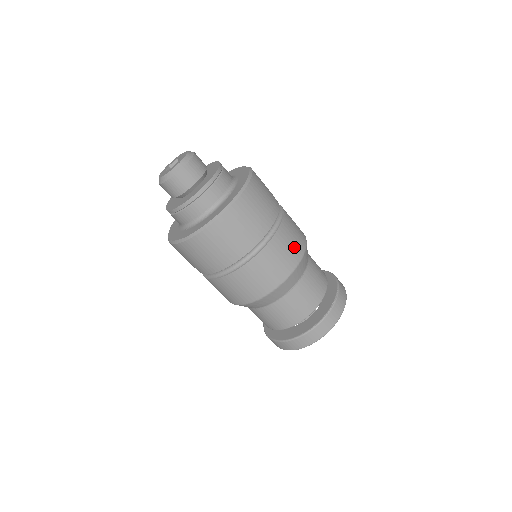
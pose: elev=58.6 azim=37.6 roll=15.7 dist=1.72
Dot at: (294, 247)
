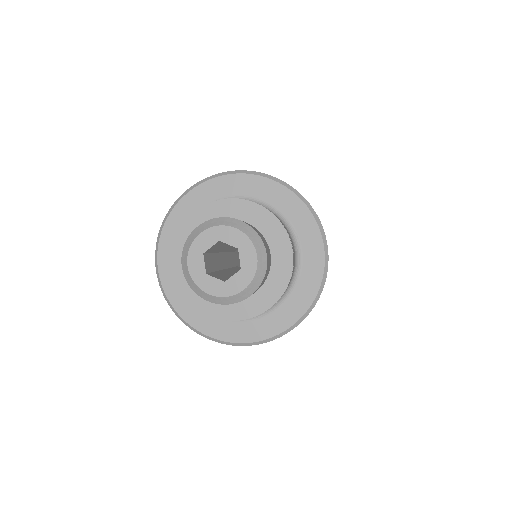
Dot at: occluded
